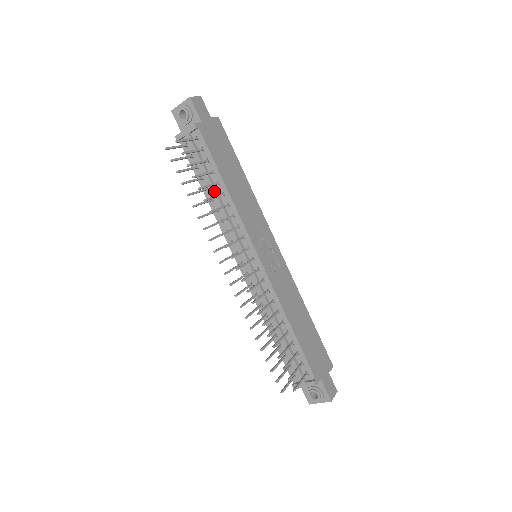
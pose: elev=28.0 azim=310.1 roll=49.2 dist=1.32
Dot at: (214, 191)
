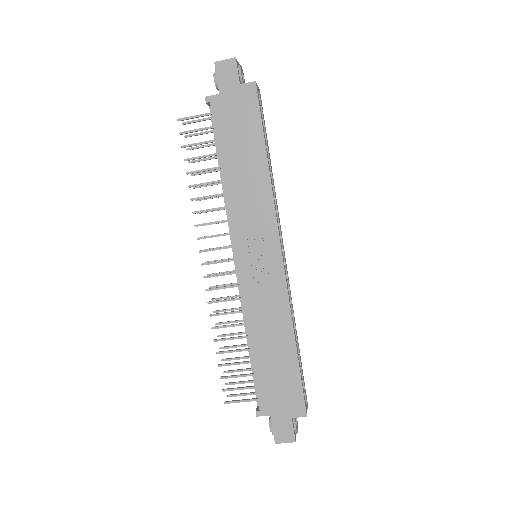
Dot at: (220, 175)
